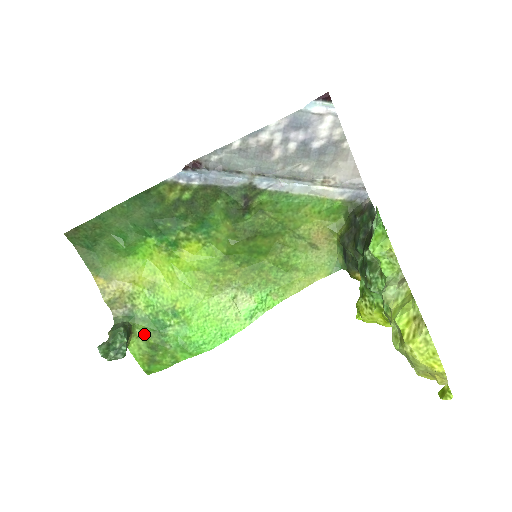
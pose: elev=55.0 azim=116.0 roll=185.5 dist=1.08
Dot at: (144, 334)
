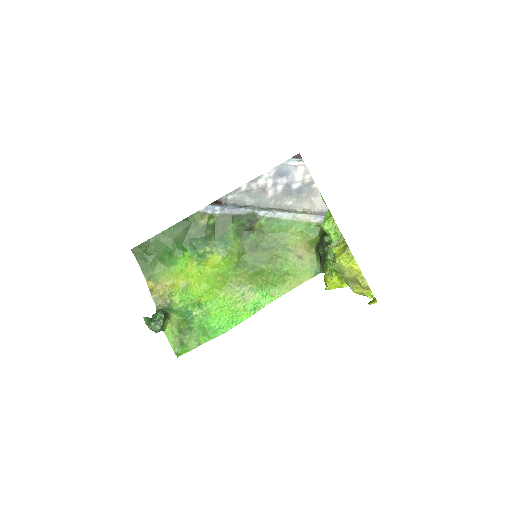
Dot at: (177, 322)
